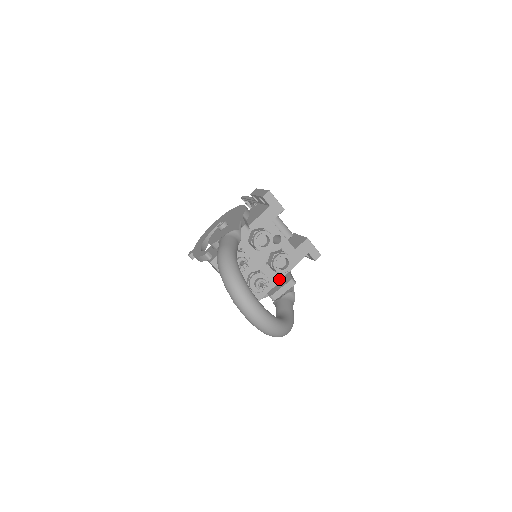
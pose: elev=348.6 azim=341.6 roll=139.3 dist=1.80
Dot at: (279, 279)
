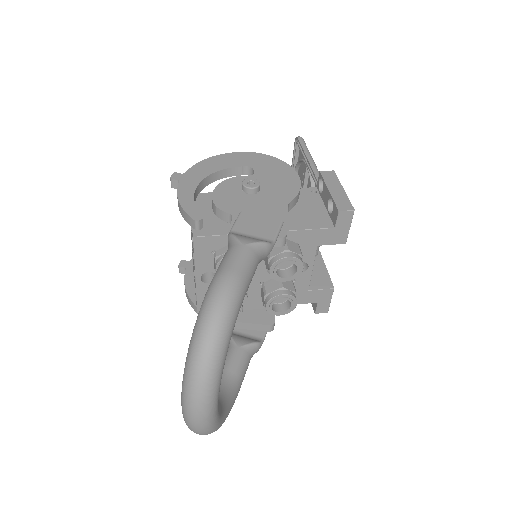
Dot at: (258, 306)
